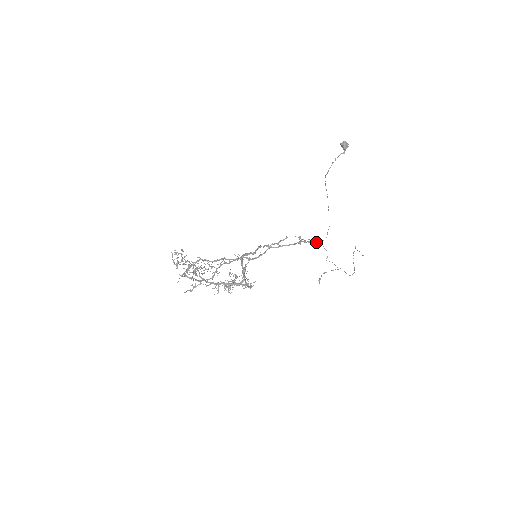
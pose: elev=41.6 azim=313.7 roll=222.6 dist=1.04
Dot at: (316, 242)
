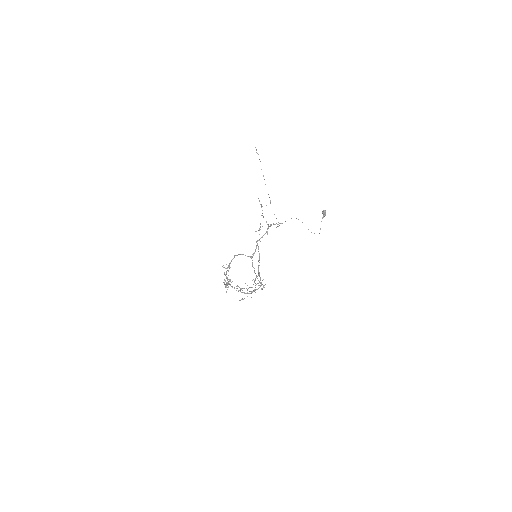
Dot at: occluded
